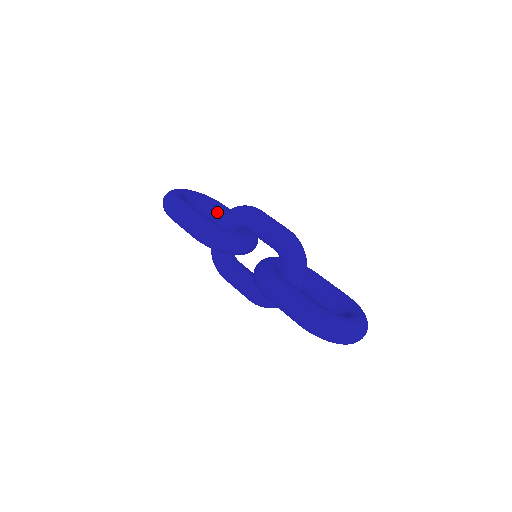
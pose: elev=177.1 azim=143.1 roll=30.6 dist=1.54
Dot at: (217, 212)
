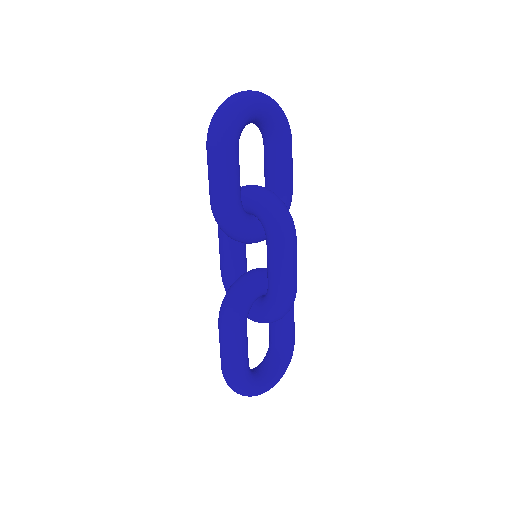
Dot at: (273, 154)
